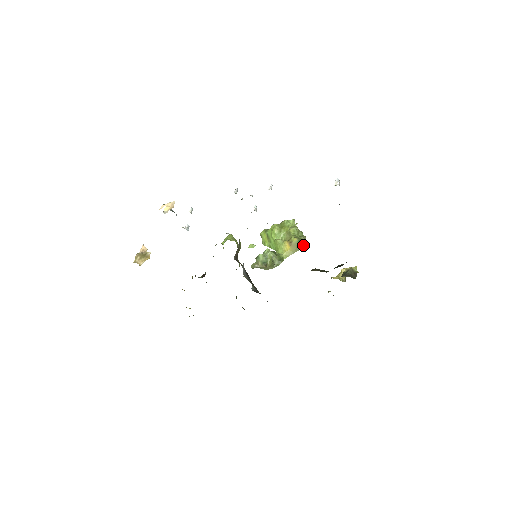
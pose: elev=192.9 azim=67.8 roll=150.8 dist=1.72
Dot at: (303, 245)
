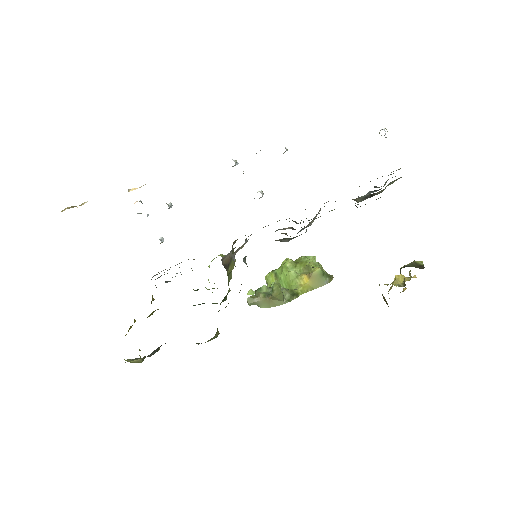
Dot at: (329, 280)
